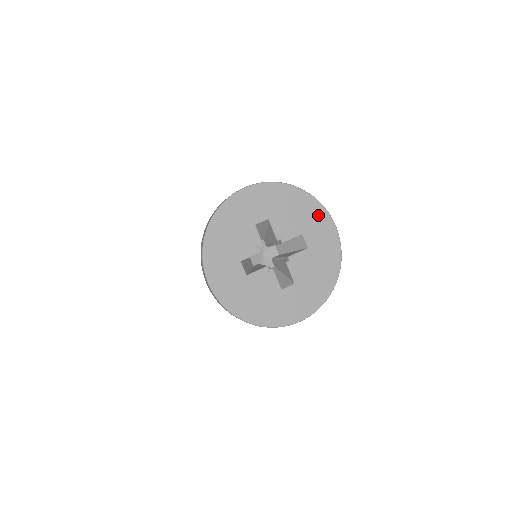
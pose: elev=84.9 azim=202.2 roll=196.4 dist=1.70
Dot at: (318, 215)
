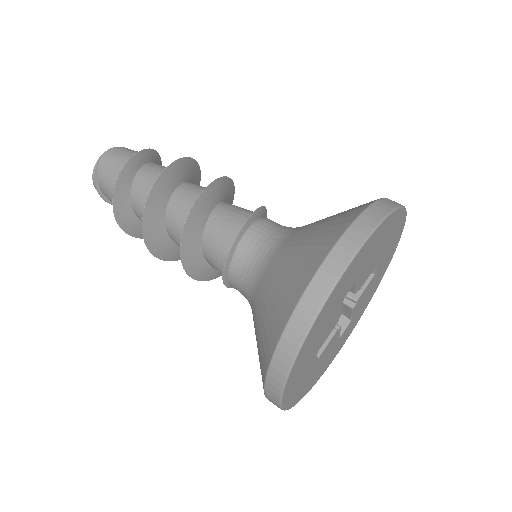
Dot at: (398, 228)
